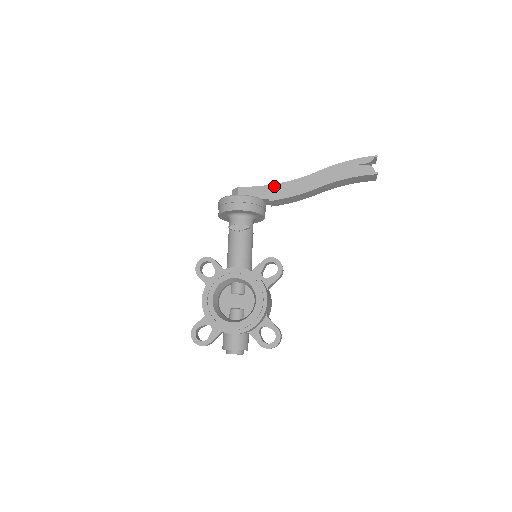
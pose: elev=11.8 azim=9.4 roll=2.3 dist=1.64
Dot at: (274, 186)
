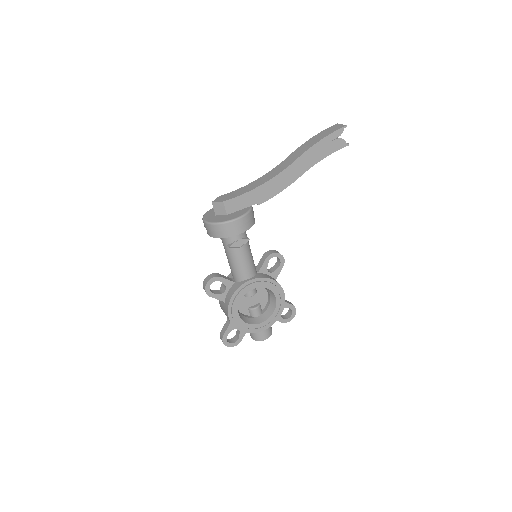
Dot at: (259, 189)
